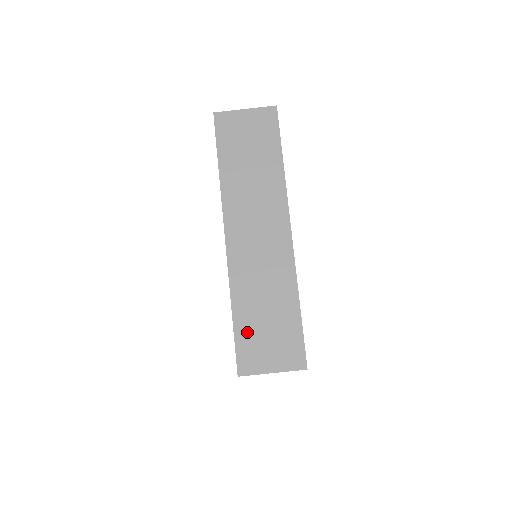
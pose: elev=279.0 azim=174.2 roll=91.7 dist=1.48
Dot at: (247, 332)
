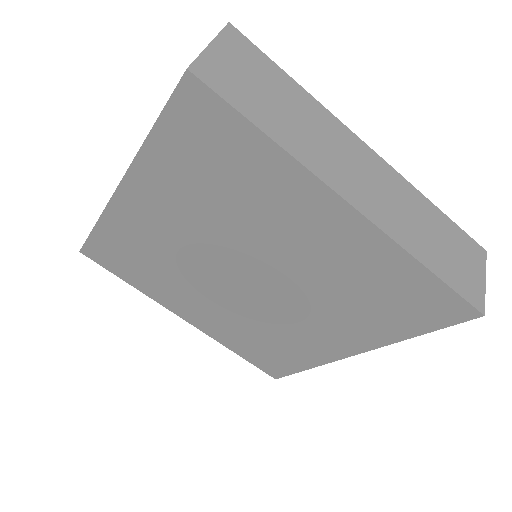
Dot at: (449, 272)
